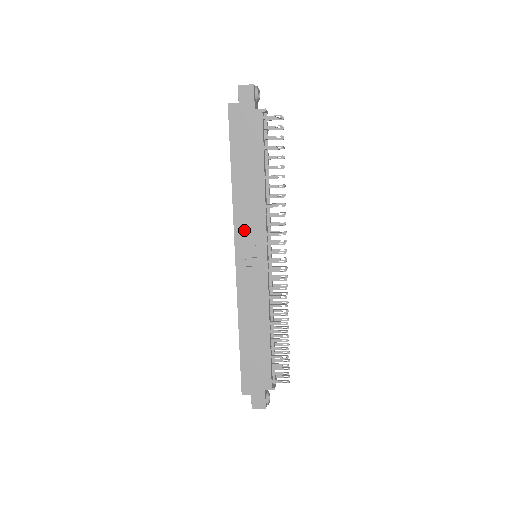
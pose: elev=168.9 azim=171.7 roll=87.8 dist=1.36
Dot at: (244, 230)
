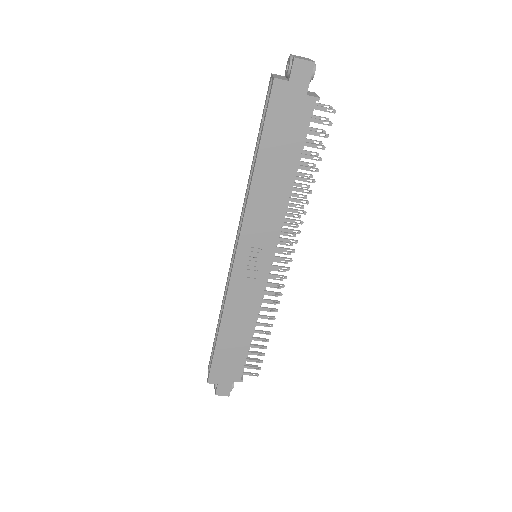
Dot at: (253, 232)
